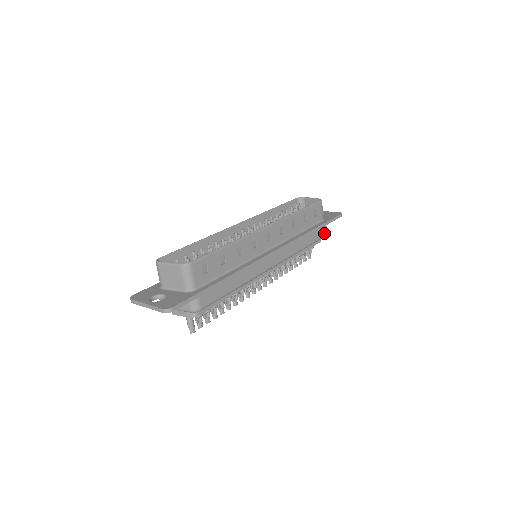
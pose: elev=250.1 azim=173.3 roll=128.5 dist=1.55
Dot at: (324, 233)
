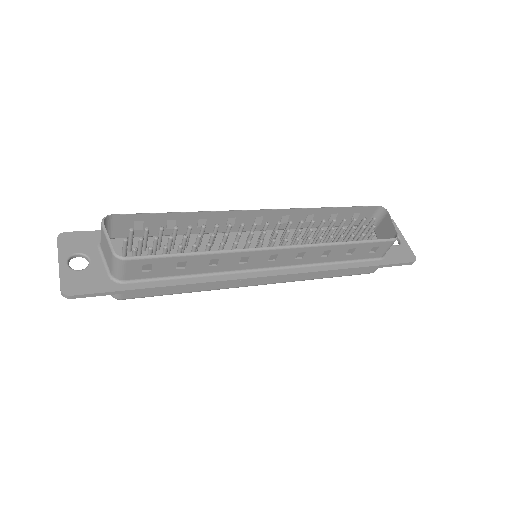
Dot at: (370, 271)
